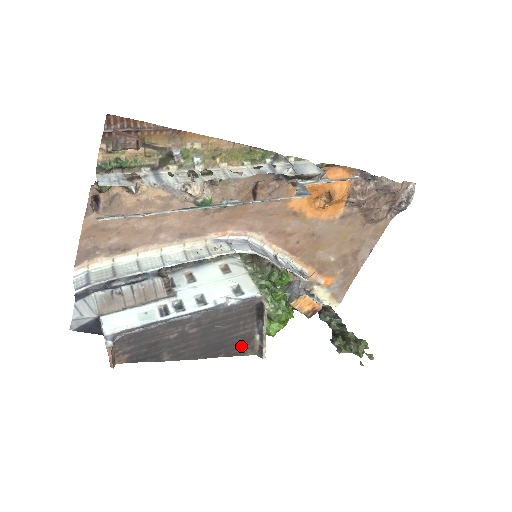
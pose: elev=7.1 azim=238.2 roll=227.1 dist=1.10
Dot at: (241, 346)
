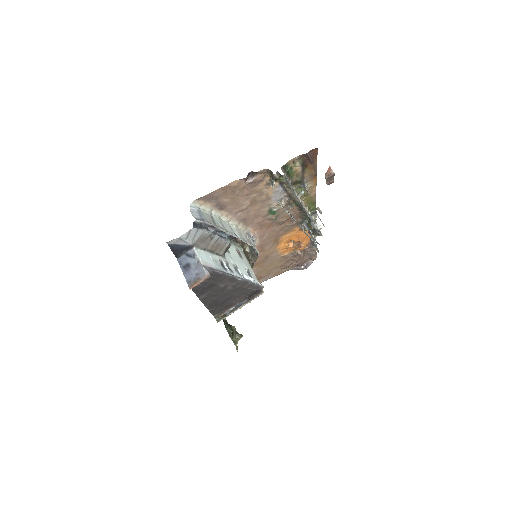
Dot at: (221, 309)
